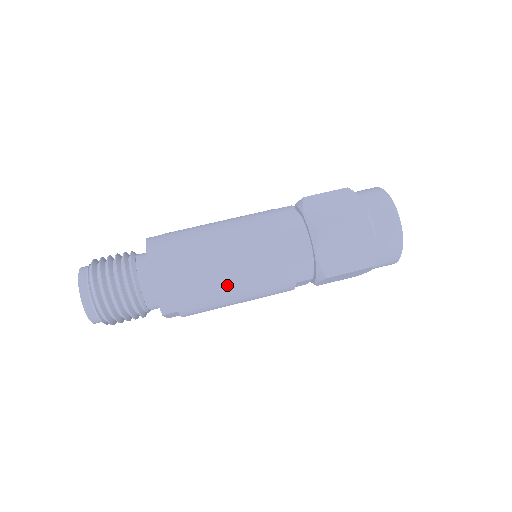
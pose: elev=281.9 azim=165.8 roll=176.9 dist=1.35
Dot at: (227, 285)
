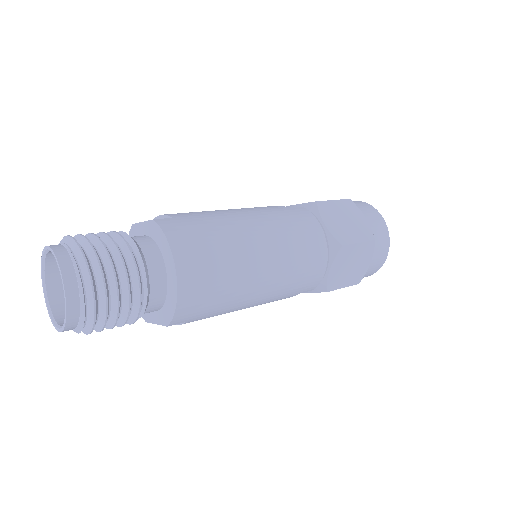
Dot at: (249, 295)
